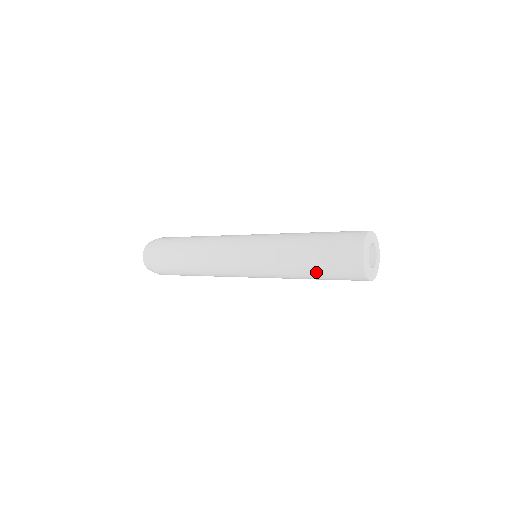
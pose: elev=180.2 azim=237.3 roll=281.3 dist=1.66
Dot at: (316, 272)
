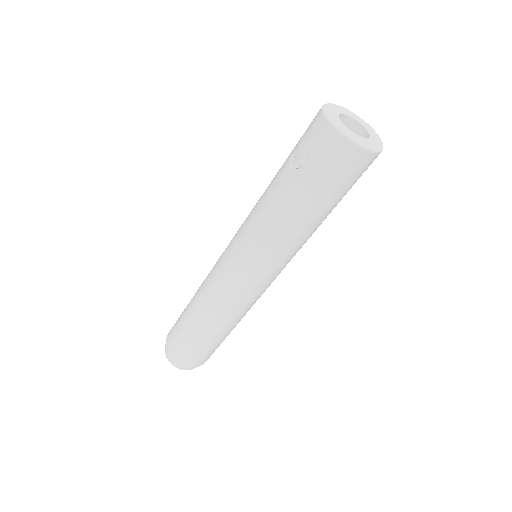
Dot at: (304, 198)
